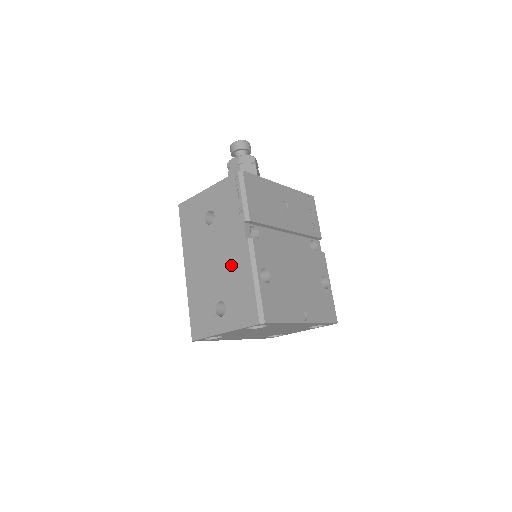
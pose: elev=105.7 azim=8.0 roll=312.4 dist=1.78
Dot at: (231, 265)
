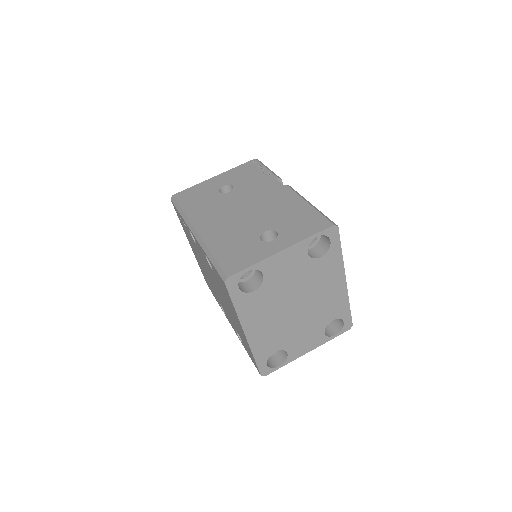
Dot at: (271, 204)
